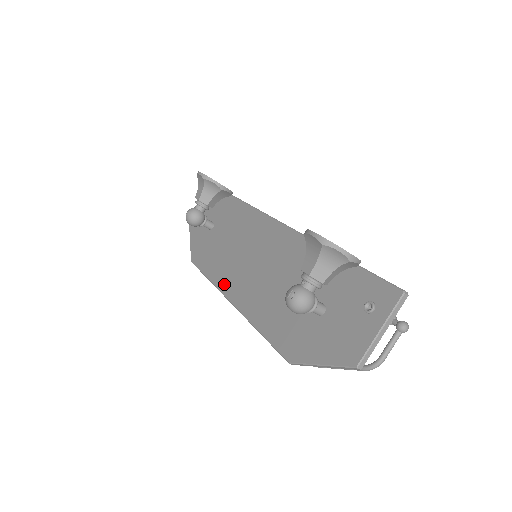
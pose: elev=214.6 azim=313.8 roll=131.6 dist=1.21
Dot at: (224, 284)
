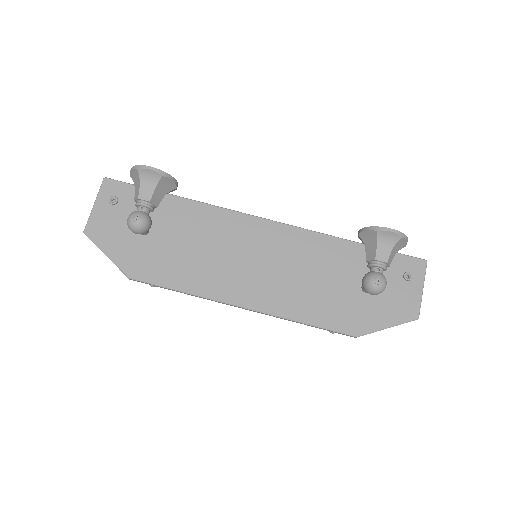
Dot at: (221, 292)
